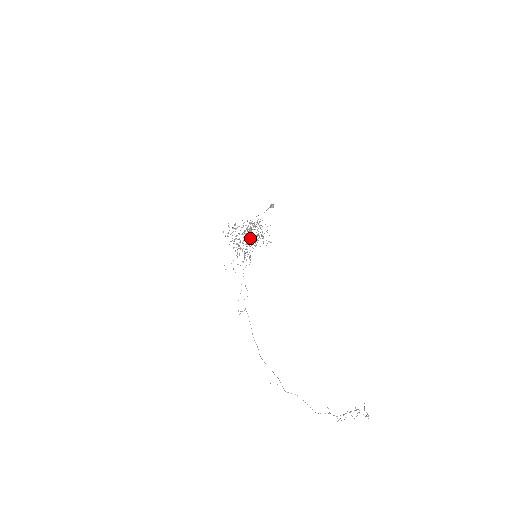
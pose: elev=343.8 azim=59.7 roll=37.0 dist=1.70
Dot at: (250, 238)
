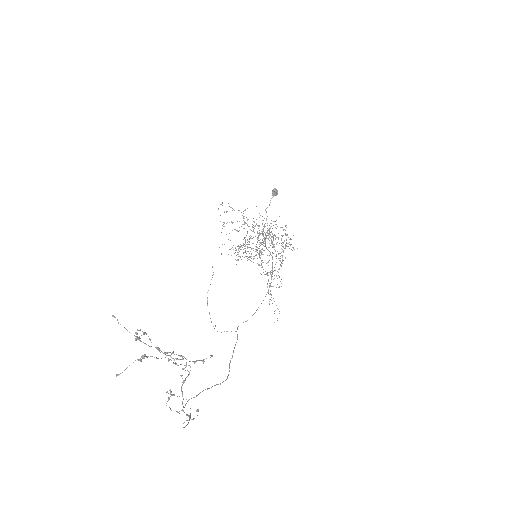
Dot at: occluded
